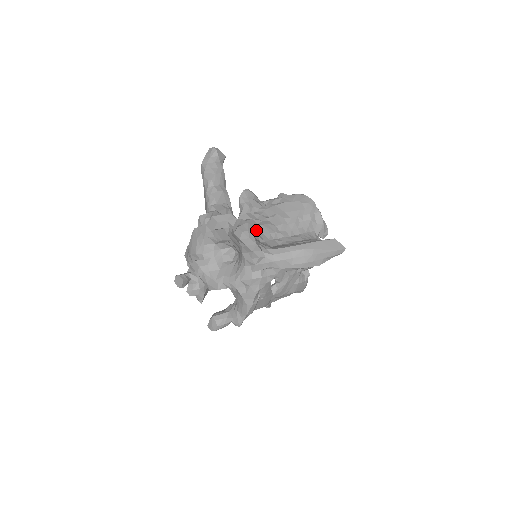
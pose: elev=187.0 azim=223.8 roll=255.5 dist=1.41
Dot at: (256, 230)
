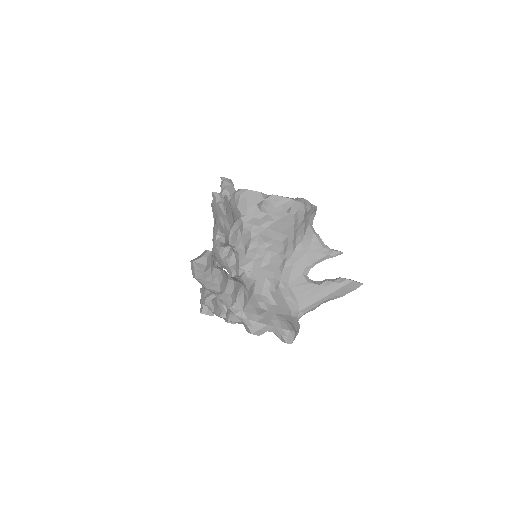
Dot at: (267, 274)
